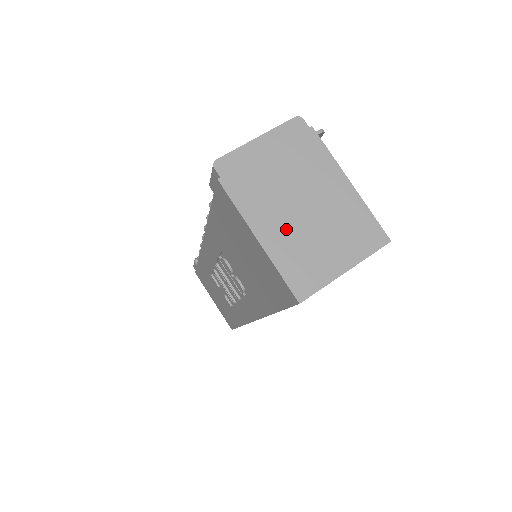
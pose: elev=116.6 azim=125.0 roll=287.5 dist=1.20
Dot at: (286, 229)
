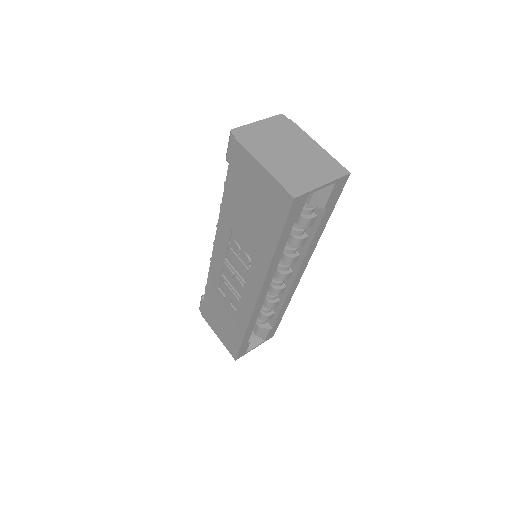
Dot at: (280, 163)
